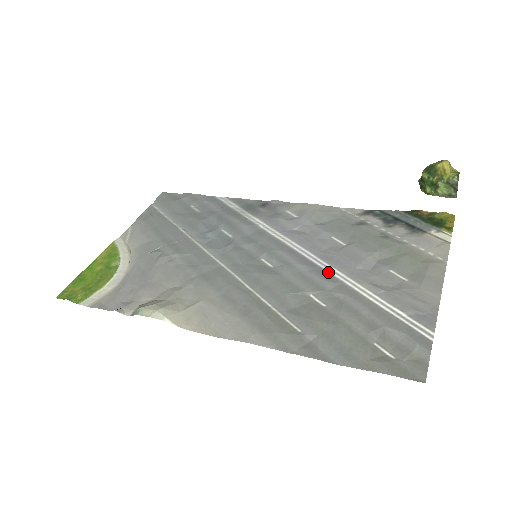
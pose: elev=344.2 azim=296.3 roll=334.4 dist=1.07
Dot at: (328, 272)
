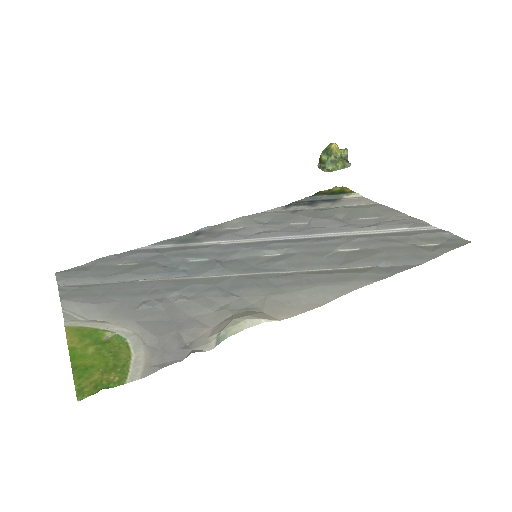
Dot at: (326, 236)
